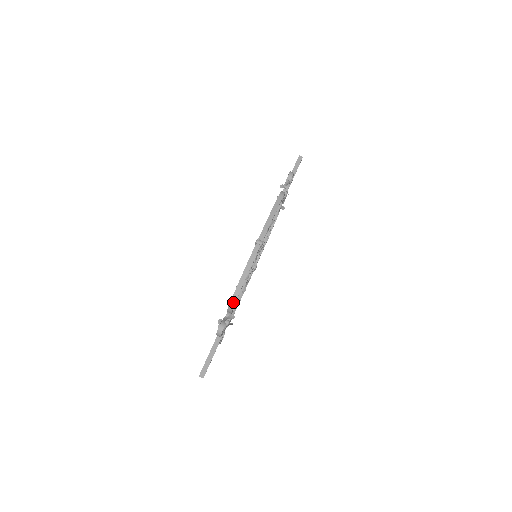
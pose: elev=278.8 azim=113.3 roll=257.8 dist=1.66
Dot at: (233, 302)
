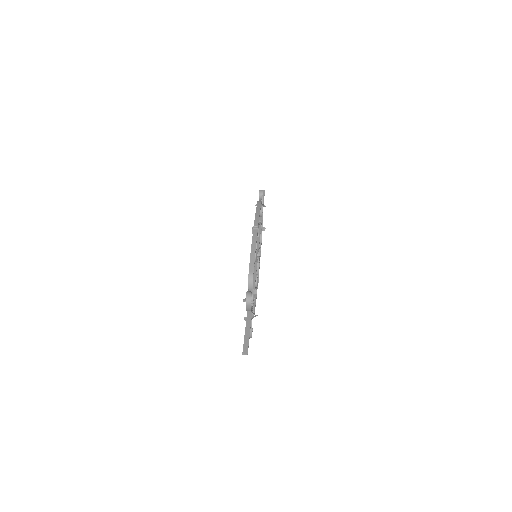
Dot at: (251, 274)
